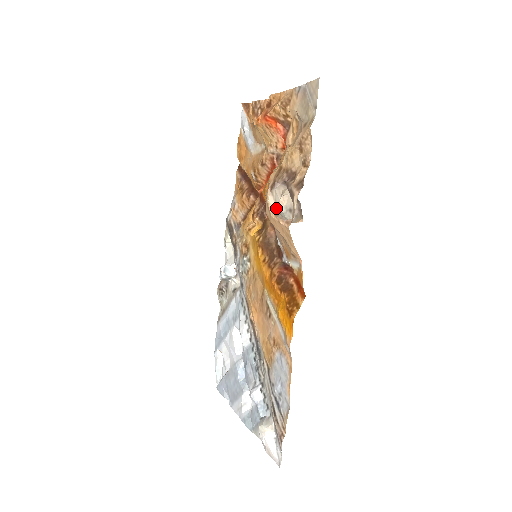
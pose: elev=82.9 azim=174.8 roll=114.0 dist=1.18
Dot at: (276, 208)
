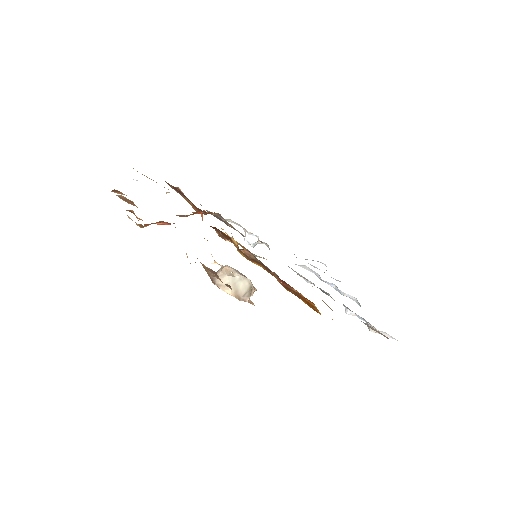
Dot at: (232, 291)
